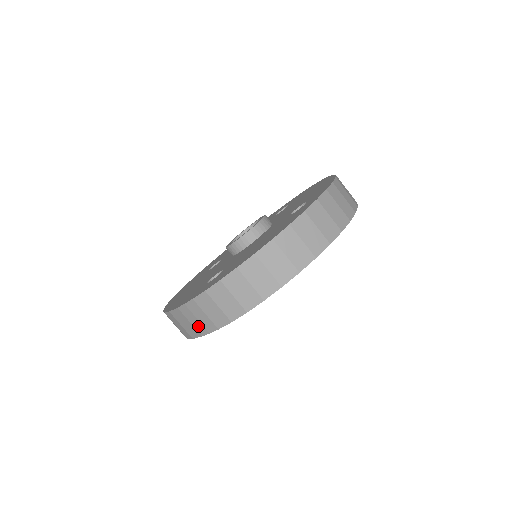
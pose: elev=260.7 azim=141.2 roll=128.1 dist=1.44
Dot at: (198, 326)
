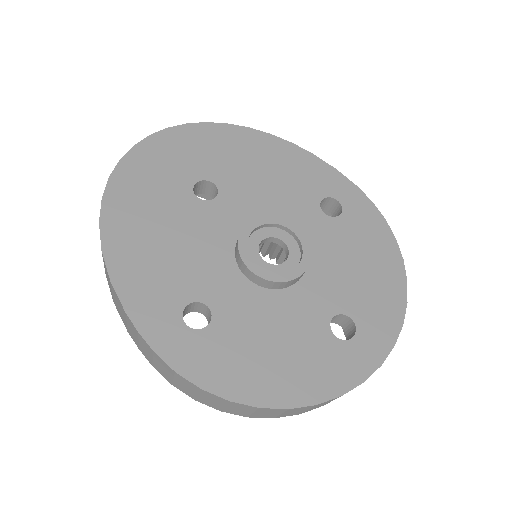
Dot at: (133, 335)
